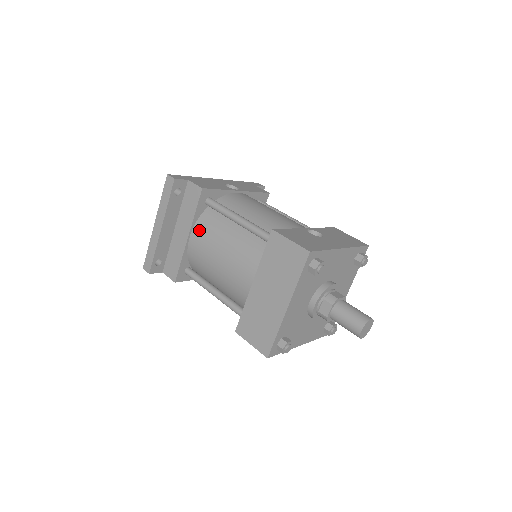
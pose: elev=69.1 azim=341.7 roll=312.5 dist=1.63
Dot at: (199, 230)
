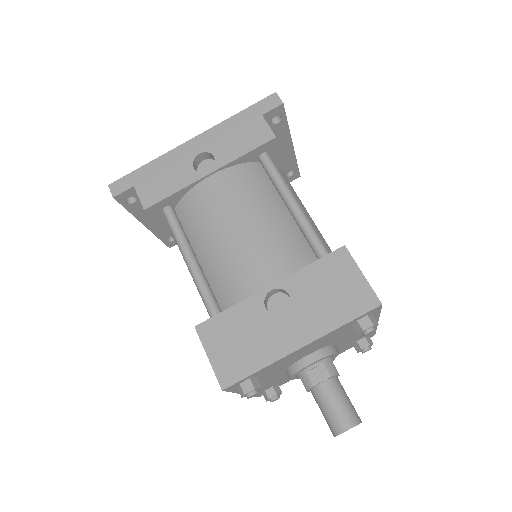
Dot at: occluded
